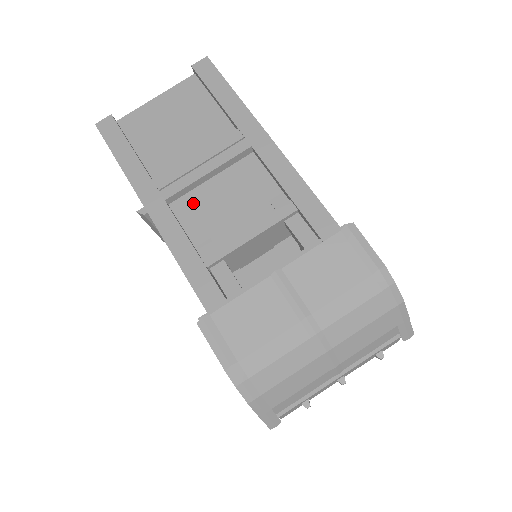
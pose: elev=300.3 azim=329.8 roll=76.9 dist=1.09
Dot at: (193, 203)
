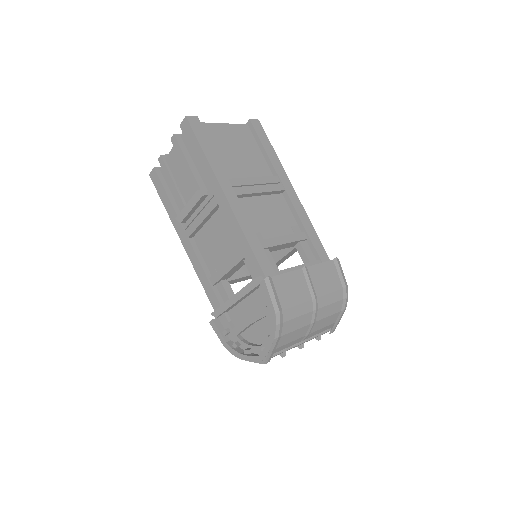
Dot at: (249, 205)
